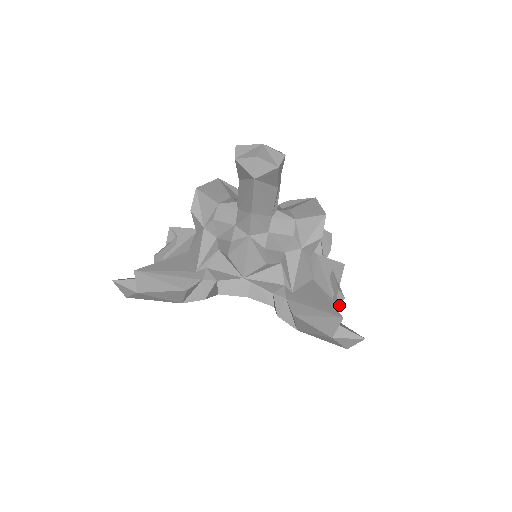
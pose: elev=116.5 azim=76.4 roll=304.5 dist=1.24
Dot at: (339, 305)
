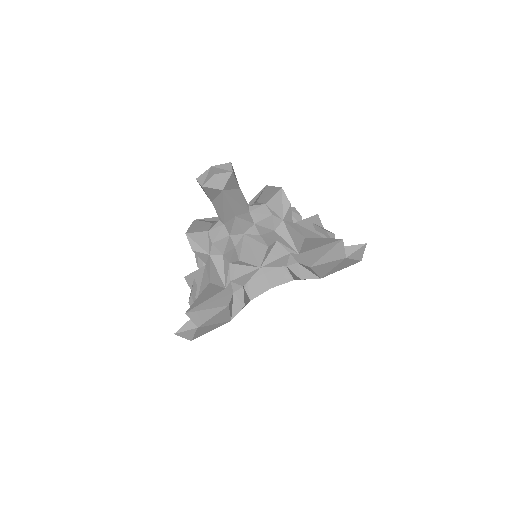
Dot at: occluded
